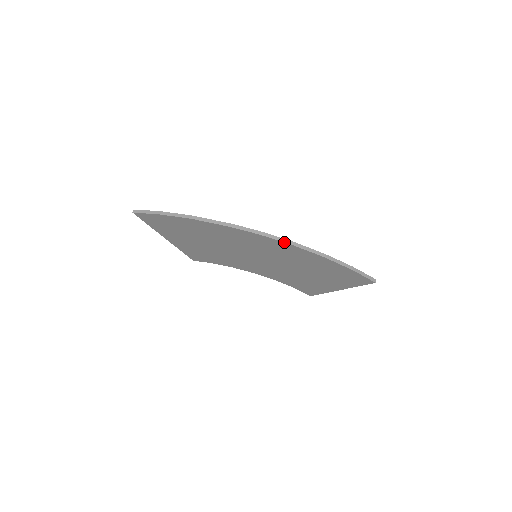
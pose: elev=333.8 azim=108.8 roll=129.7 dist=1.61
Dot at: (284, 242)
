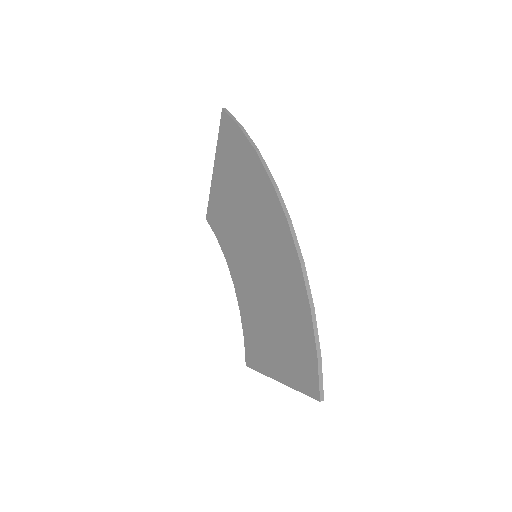
Dot at: (297, 251)
